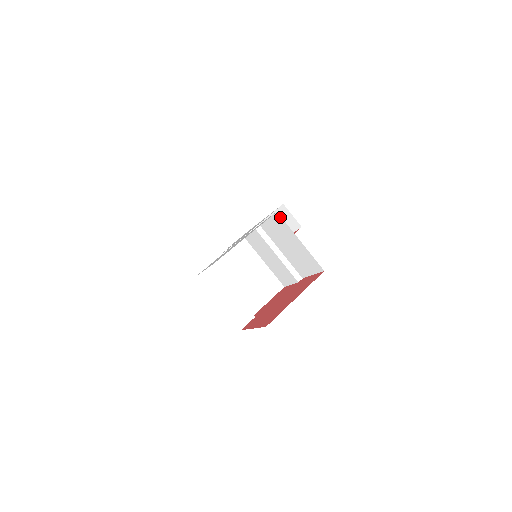
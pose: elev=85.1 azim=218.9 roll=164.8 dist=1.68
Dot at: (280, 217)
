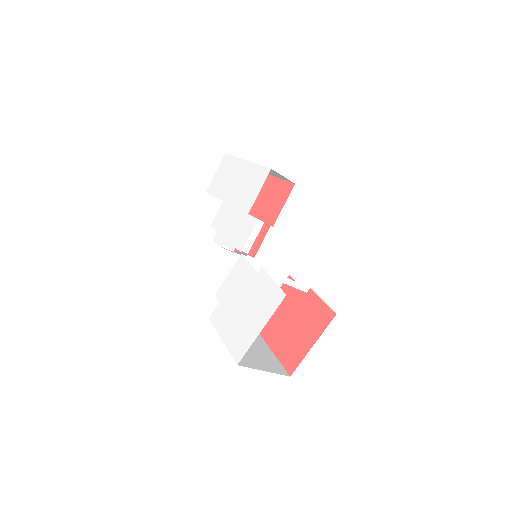
Dot at: occluded
